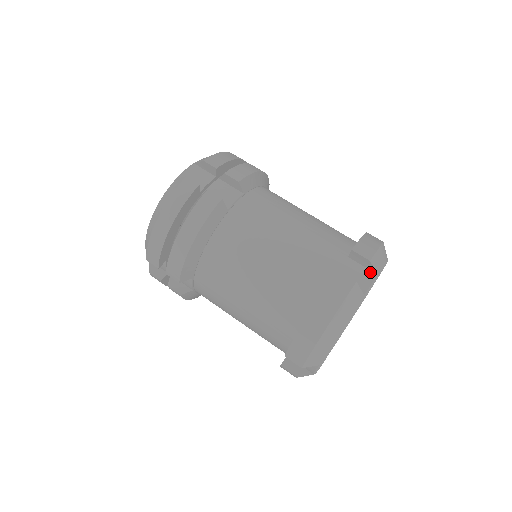
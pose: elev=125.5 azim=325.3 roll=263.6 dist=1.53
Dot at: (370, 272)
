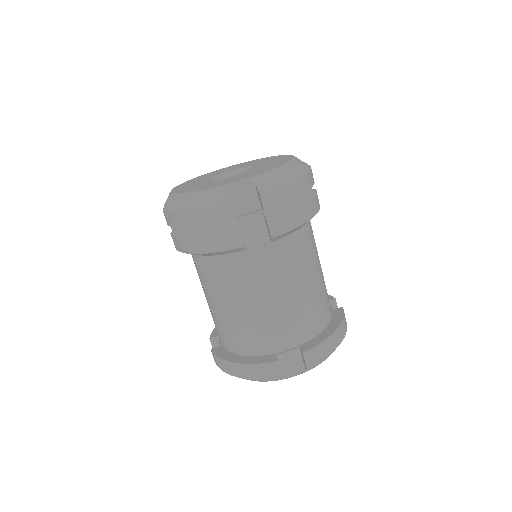
Dot at: (303, 367)
